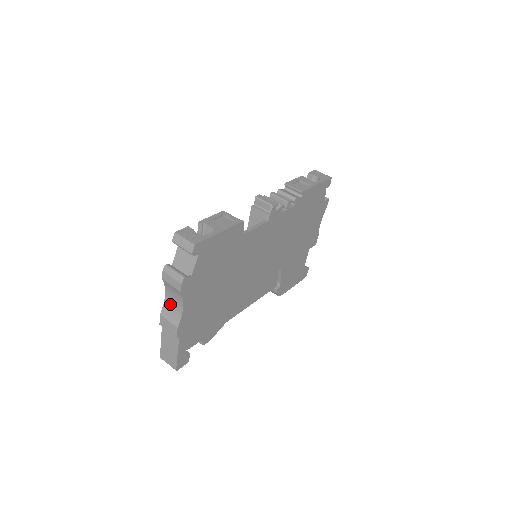
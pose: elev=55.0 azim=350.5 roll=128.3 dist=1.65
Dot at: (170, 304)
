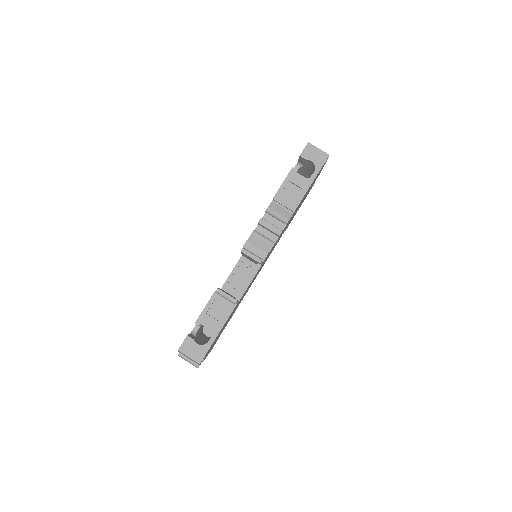
Dot at: occluded
